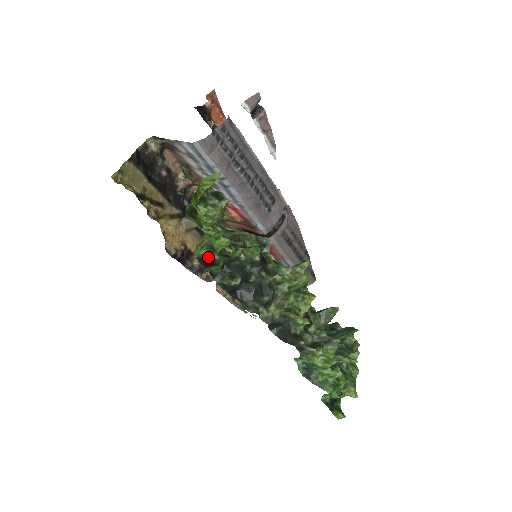
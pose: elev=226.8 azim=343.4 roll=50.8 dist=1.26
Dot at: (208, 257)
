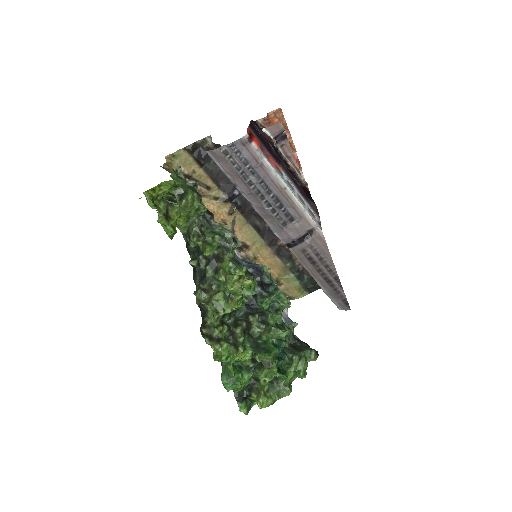
Dot at: (186, 237)
